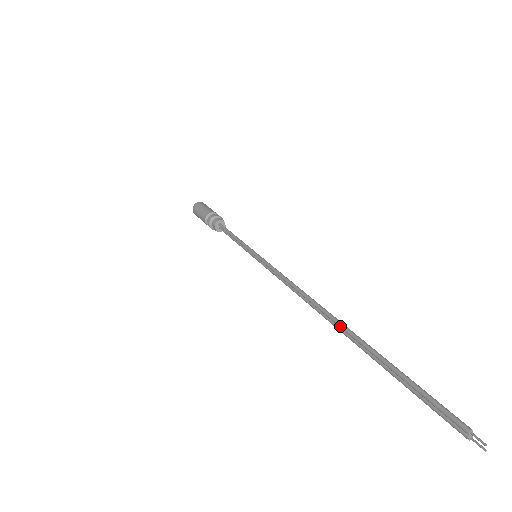
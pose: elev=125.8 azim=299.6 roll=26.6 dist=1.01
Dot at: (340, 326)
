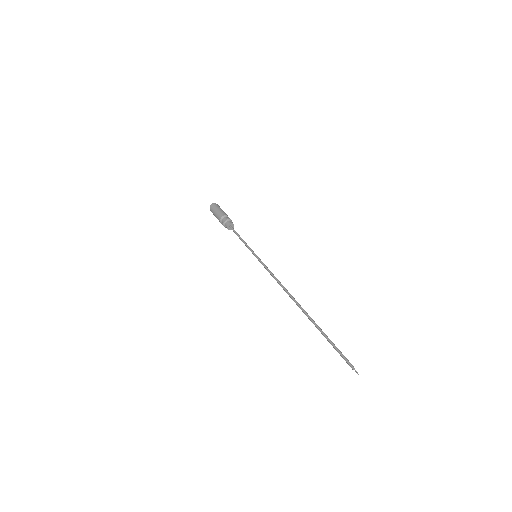
Dot at: (302, 311)
